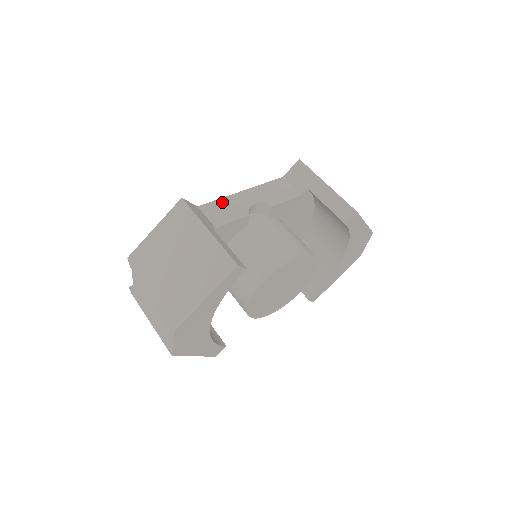
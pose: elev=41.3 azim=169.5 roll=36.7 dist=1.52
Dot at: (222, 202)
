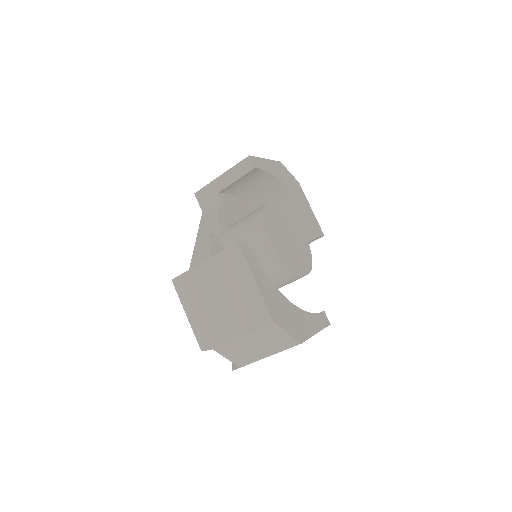
Dot at: (195, 258)
